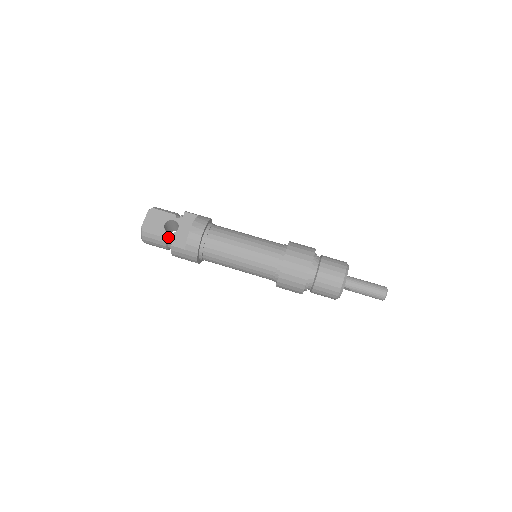
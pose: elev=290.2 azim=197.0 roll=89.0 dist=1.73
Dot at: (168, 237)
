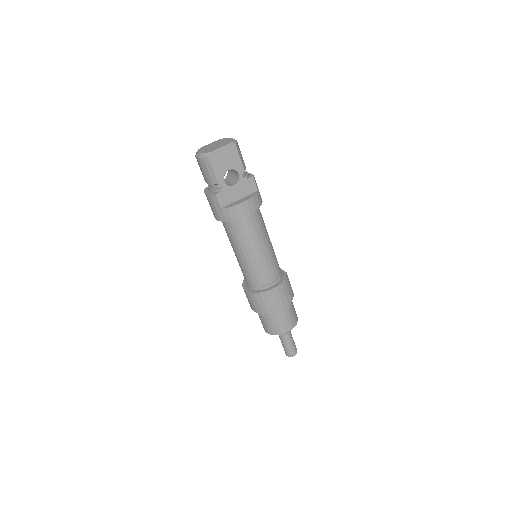
Dot at: (220, 183)
